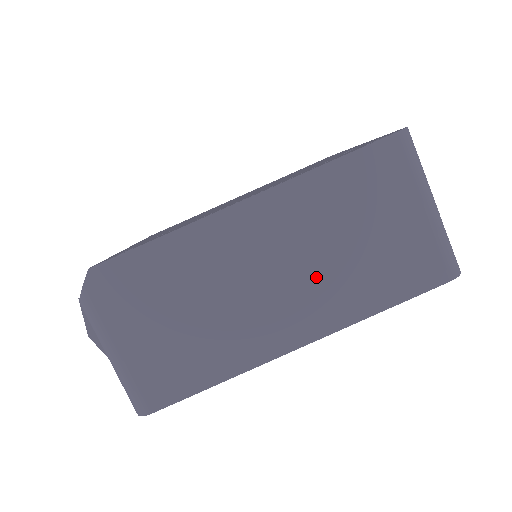
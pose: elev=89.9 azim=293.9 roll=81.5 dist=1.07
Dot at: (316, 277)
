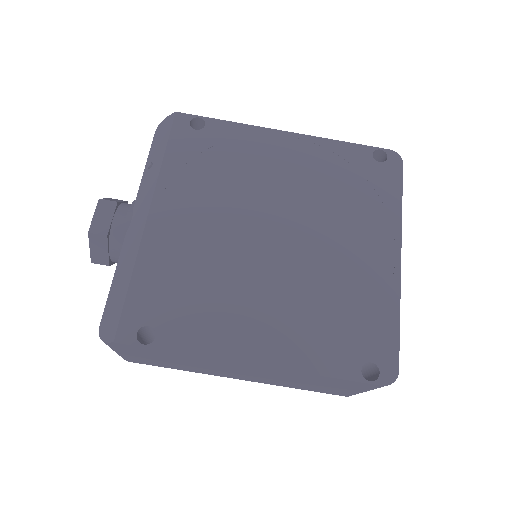
Dot at: (270, 379)
